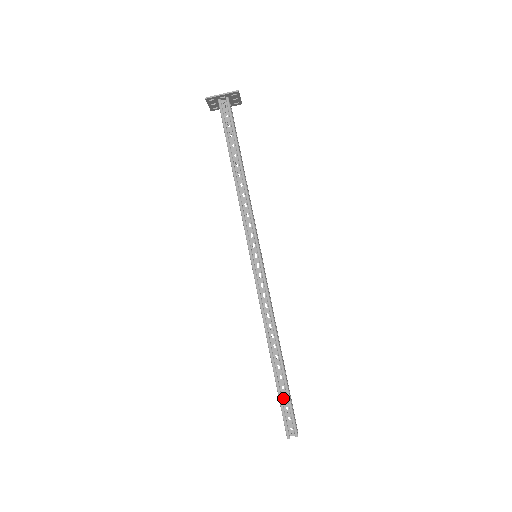
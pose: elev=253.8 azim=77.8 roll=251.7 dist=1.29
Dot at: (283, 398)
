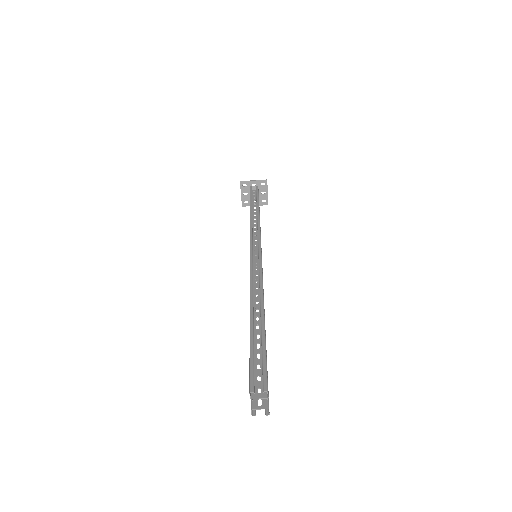
Dot at: occluded
